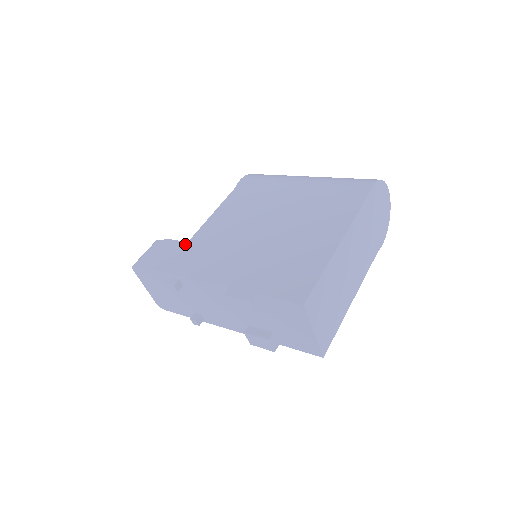
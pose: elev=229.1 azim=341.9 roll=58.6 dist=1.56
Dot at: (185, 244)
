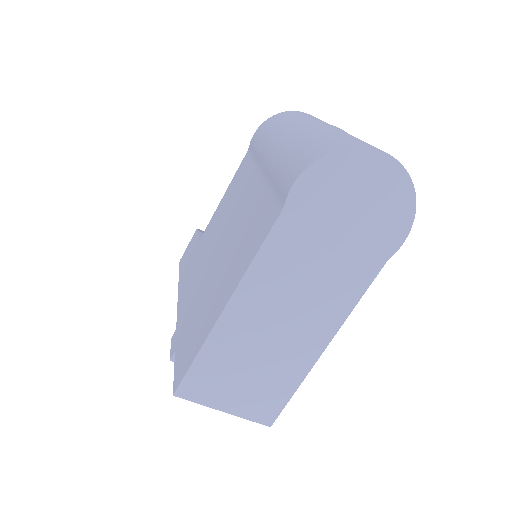
Dot at: (197, 244)
